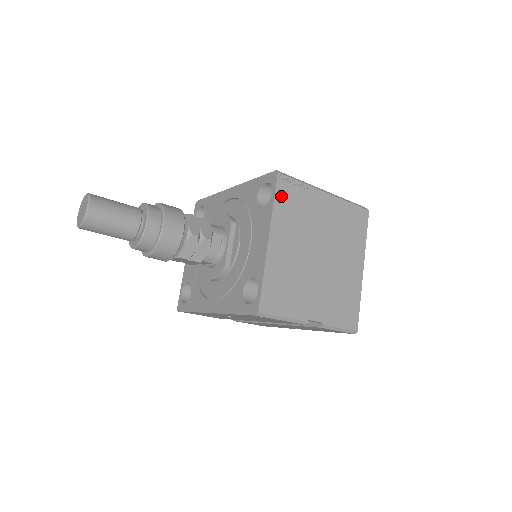
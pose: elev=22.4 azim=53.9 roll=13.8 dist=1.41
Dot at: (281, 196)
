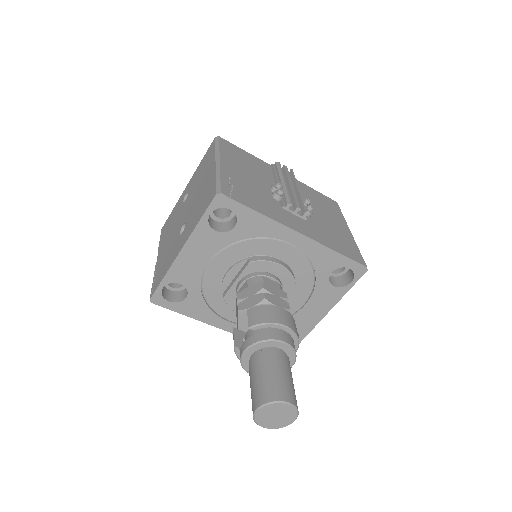
Dot at: occluded
